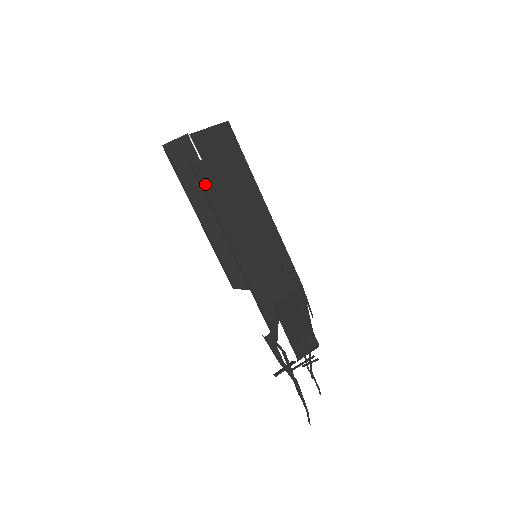
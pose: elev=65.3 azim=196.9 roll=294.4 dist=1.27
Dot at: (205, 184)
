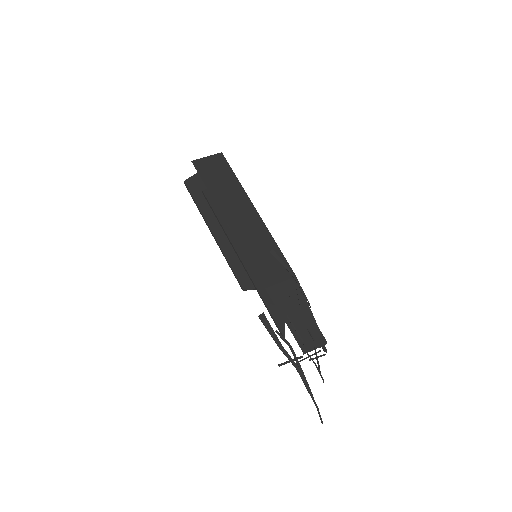
Dot at: (213, 204)
